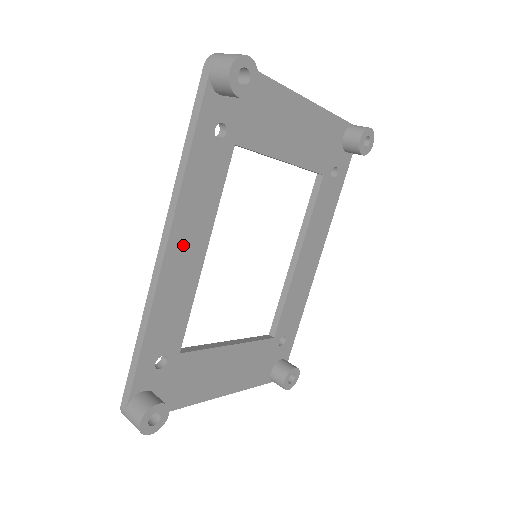
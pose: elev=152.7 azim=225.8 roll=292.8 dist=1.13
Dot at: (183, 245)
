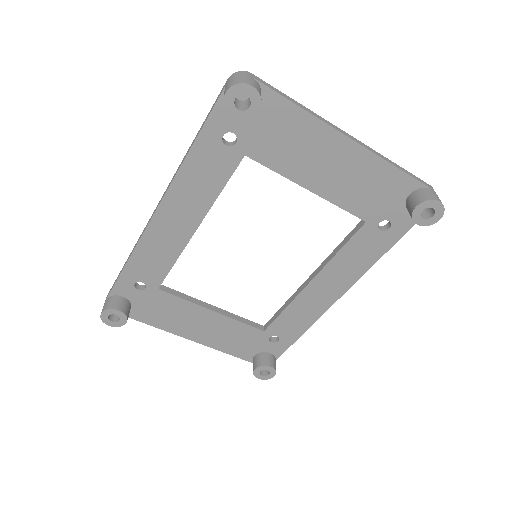
Dot at: (174, 214)
